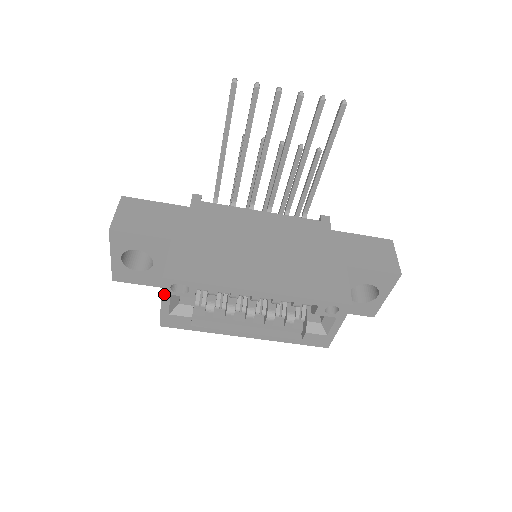
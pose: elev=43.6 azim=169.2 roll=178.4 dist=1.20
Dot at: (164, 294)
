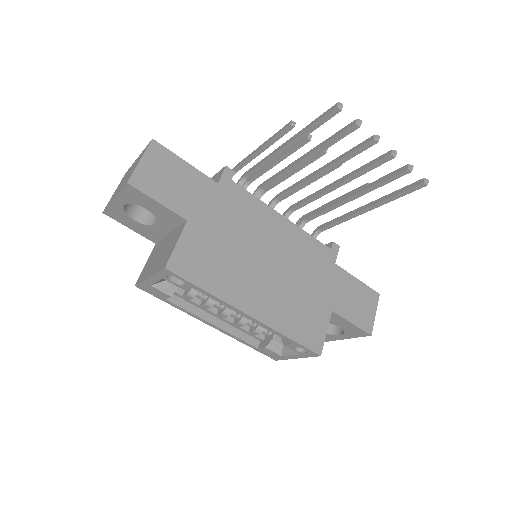
Dot at: (157, 275)
